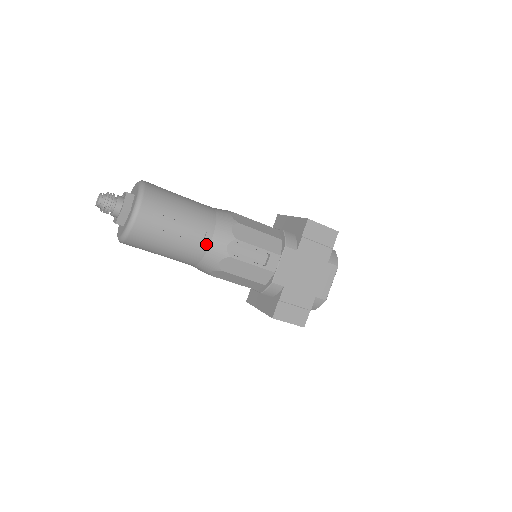
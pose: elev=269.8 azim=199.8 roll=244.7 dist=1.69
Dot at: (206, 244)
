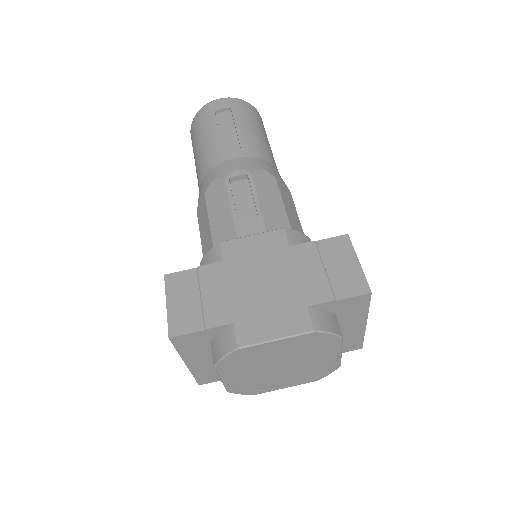
Dot at: (226, 157)
